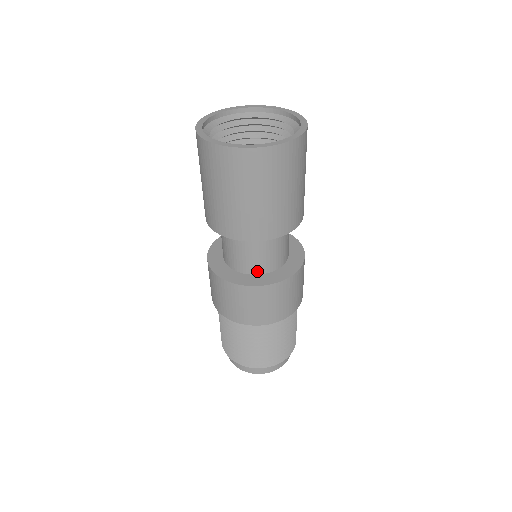
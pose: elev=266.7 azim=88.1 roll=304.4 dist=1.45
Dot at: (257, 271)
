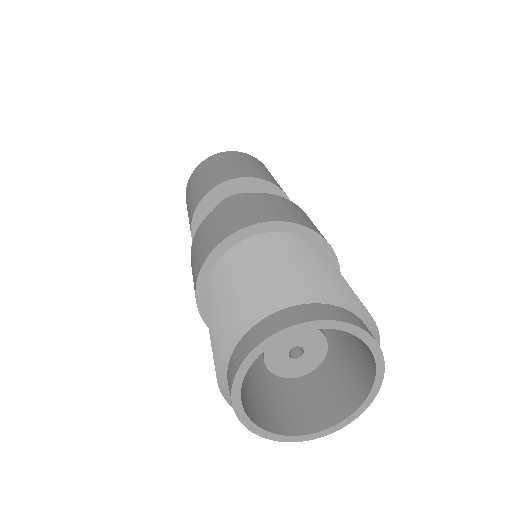
Dot at: occluded
